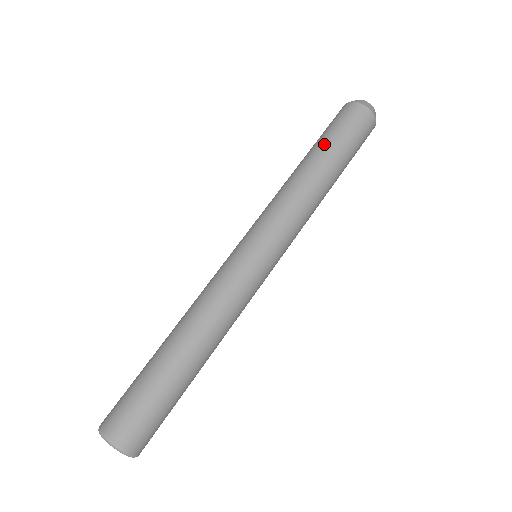
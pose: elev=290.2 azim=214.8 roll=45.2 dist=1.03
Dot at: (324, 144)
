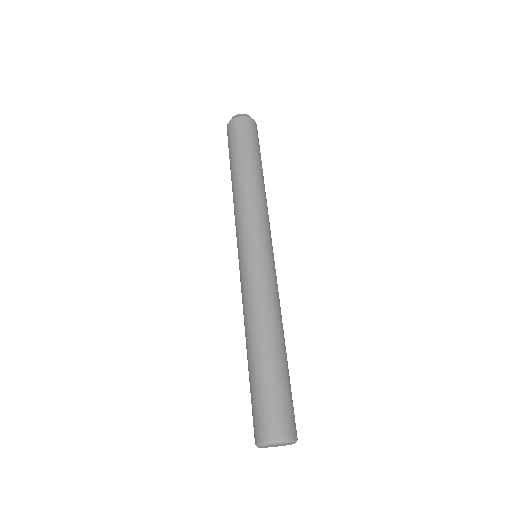
Dot at: (246, 154)
